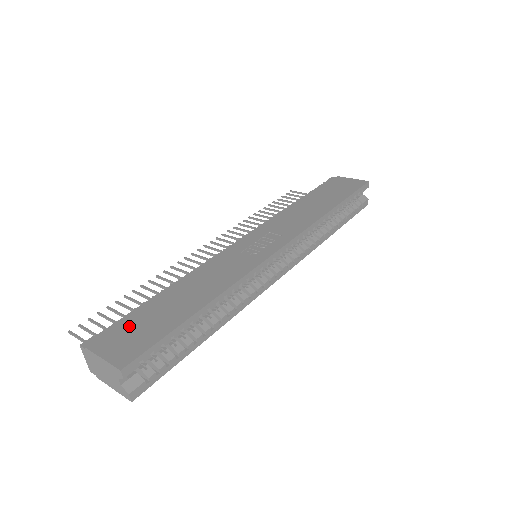
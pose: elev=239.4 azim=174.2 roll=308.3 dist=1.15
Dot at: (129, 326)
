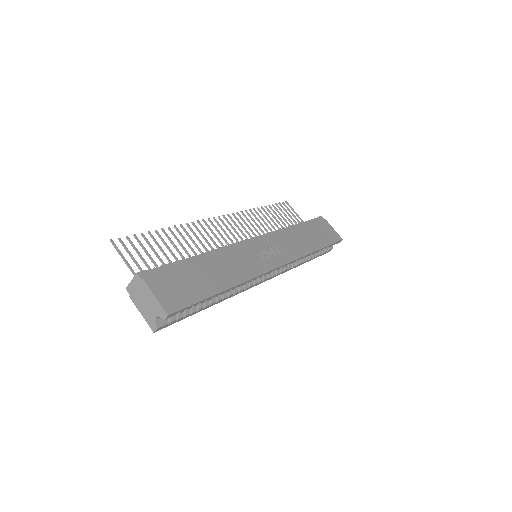
Dot at: (174, 277)
